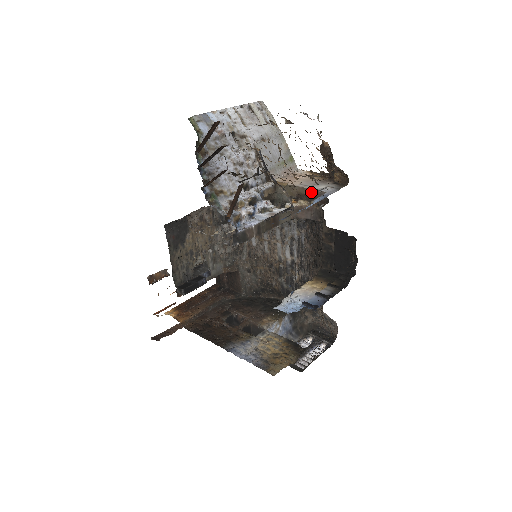
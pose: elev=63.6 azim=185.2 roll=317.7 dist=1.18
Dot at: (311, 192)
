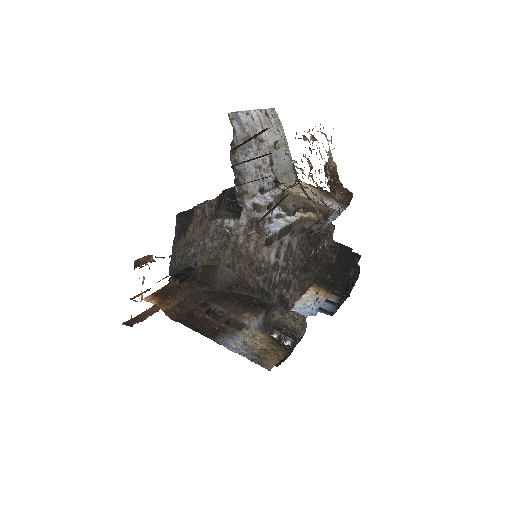
Dot at: (320, 206)
